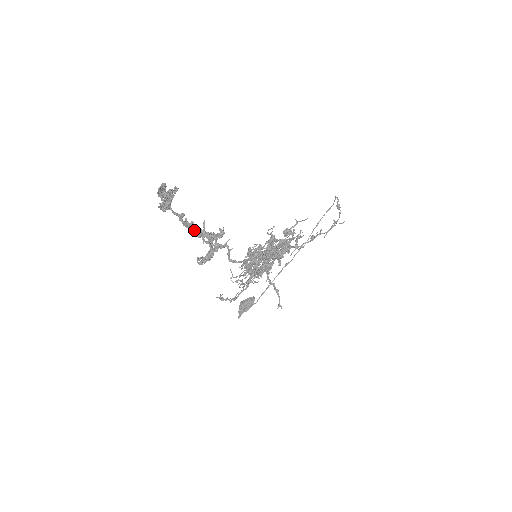
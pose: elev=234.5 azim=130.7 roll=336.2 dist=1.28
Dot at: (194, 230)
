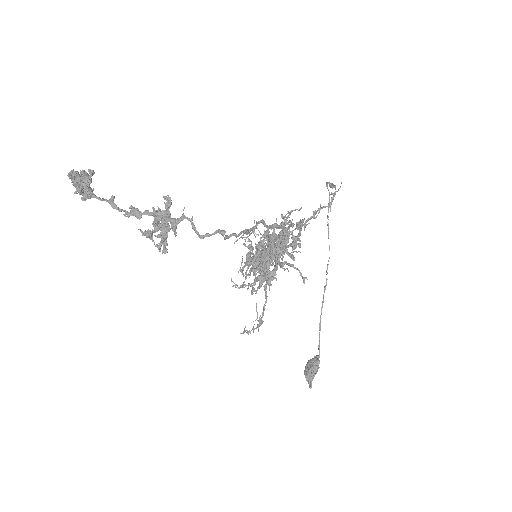
Dot at: (139, 217)
